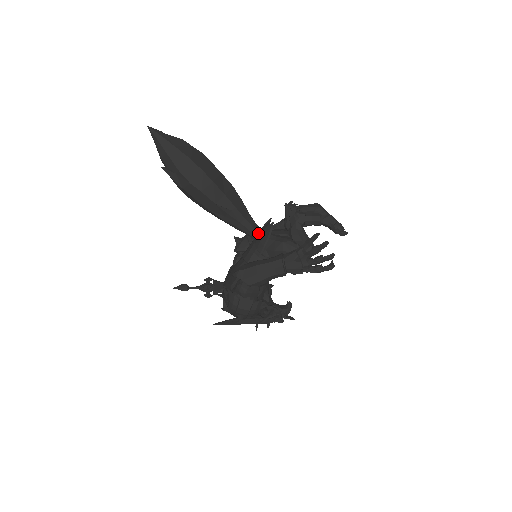
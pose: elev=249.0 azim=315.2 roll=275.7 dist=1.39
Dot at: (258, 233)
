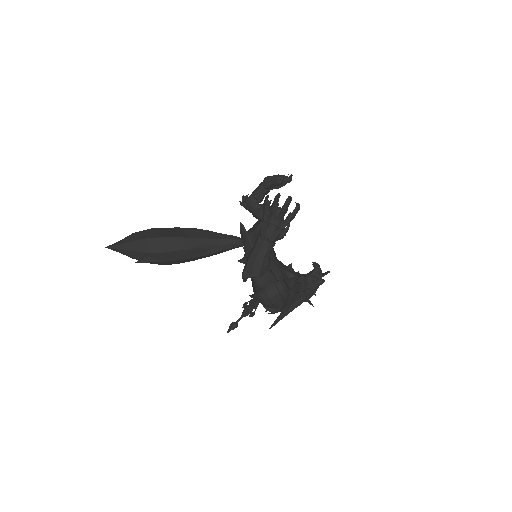
Dot at: (240, 240)
